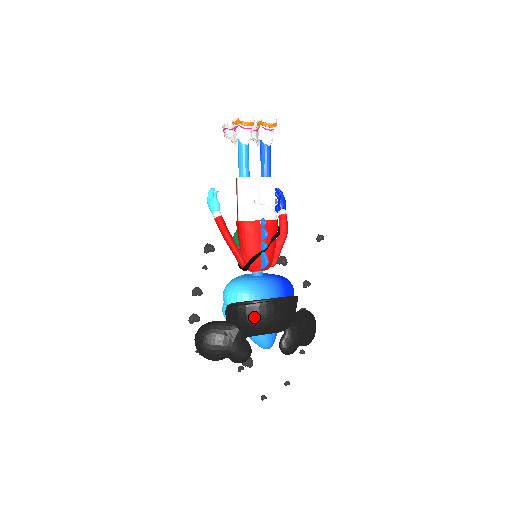
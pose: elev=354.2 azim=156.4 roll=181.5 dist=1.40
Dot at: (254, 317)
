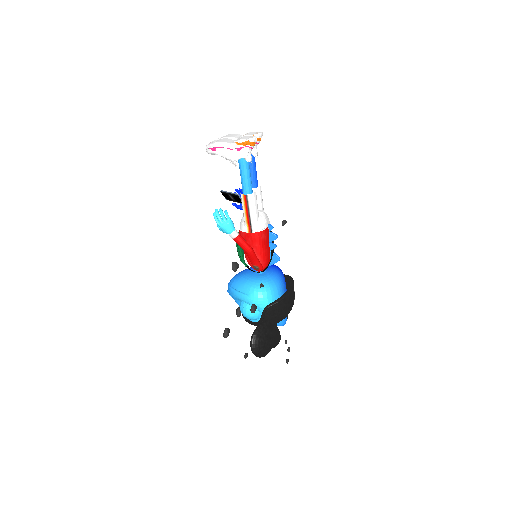
Dot at: (288, 306)
